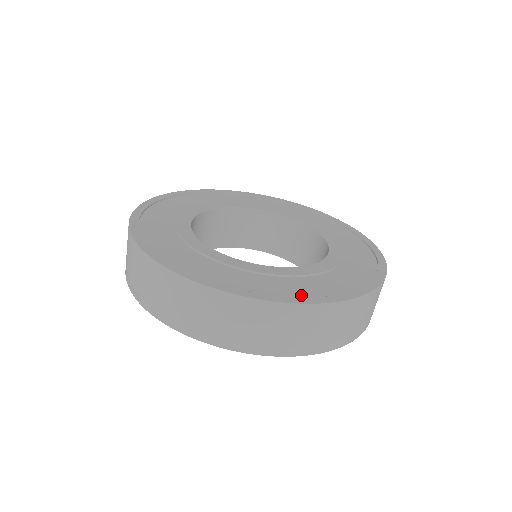
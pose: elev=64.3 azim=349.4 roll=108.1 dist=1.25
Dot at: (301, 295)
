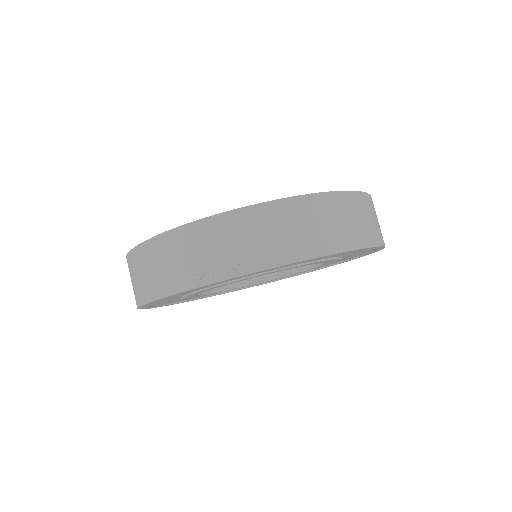
Dot at: occluded
